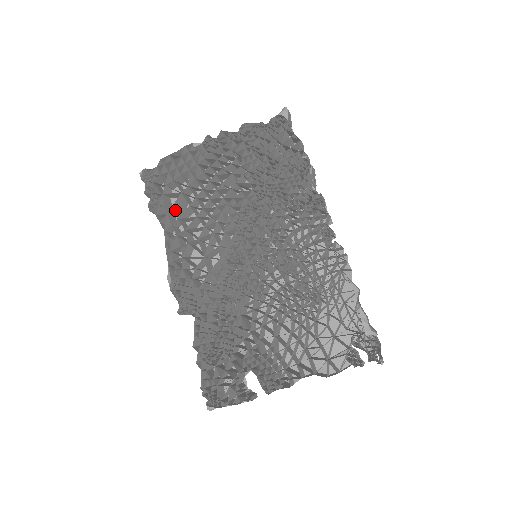
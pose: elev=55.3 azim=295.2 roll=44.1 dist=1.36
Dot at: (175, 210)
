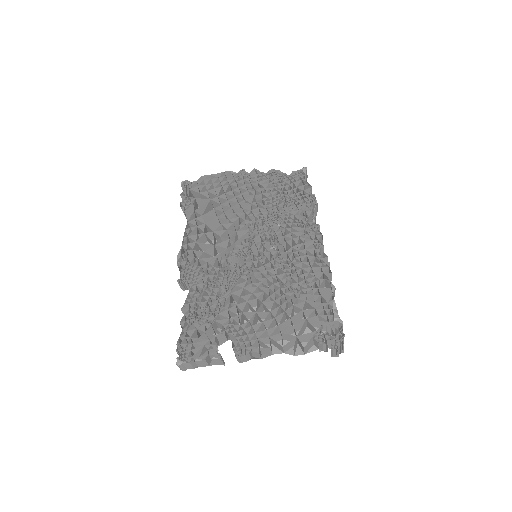
Dot at: (200, 213)
